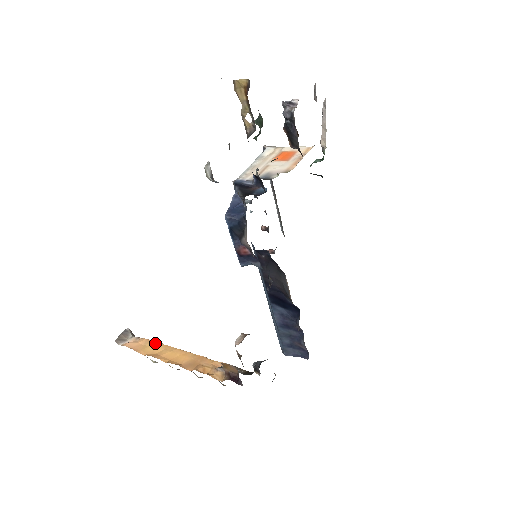
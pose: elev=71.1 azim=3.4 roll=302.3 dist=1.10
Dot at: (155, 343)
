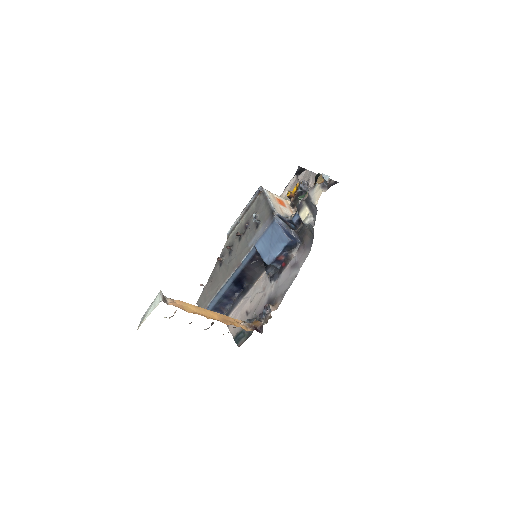
Dot at: (190, 304)
